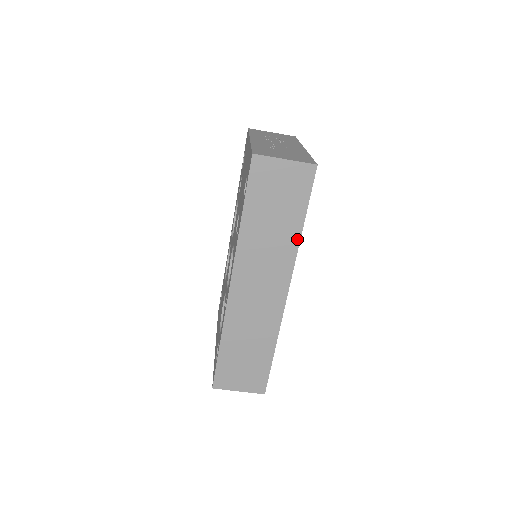
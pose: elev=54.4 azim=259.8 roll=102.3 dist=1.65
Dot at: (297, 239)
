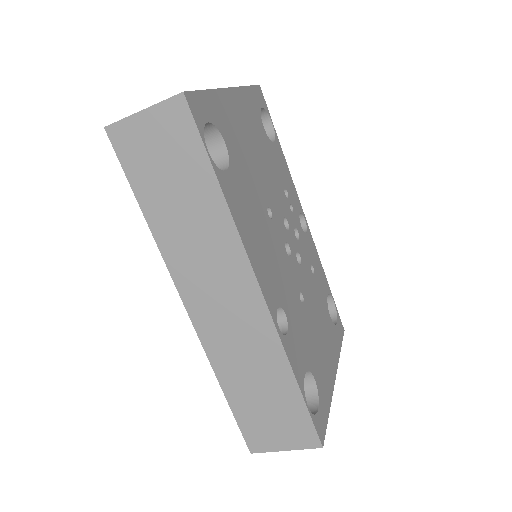
Dot at: (225, 210)
